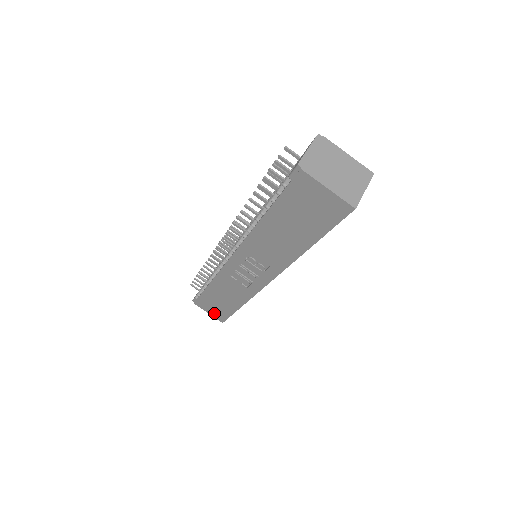
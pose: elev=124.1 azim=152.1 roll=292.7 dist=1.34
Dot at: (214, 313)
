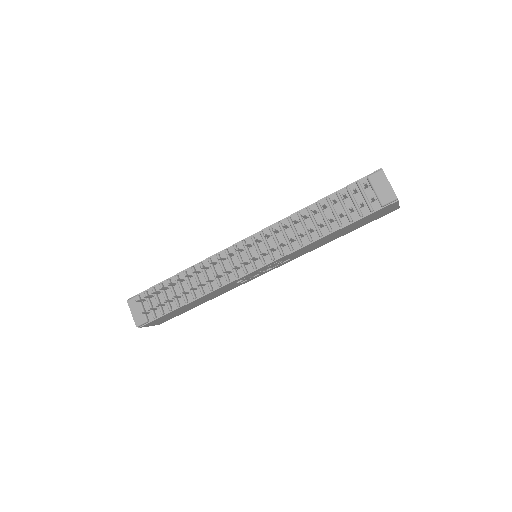
Dot at: (159, 322)
